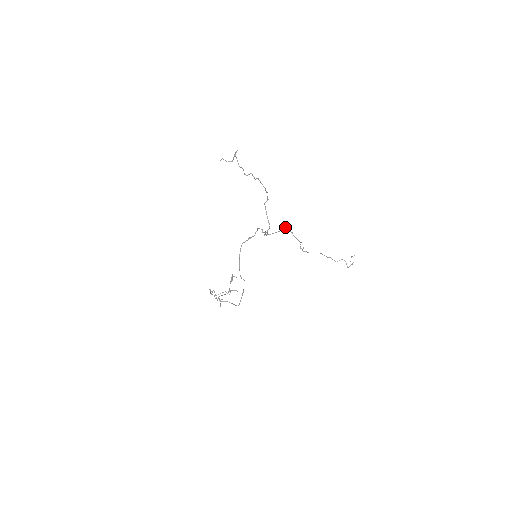
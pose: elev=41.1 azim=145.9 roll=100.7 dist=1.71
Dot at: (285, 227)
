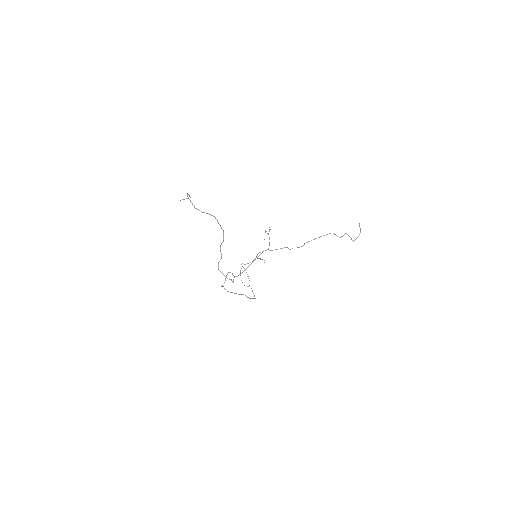
Dot at: (259, 252)
